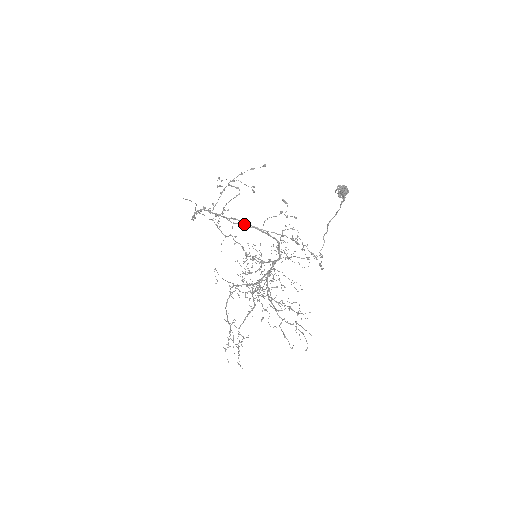
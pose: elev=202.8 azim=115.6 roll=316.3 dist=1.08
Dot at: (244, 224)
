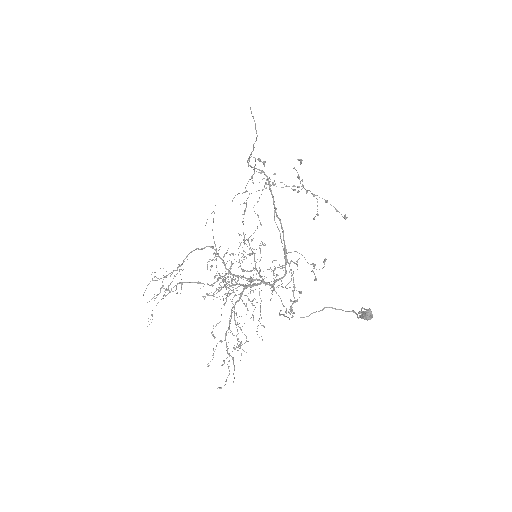
Dot at: occluded
